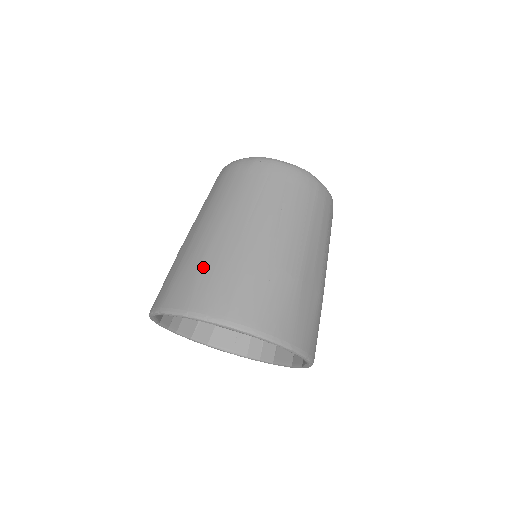
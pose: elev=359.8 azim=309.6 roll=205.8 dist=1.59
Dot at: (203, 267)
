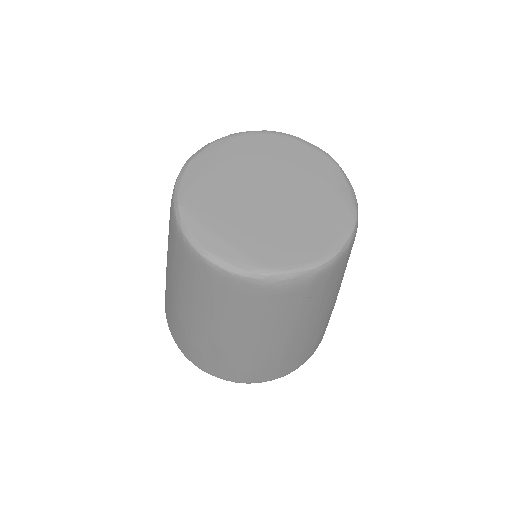
Dot at: (287, 360)
